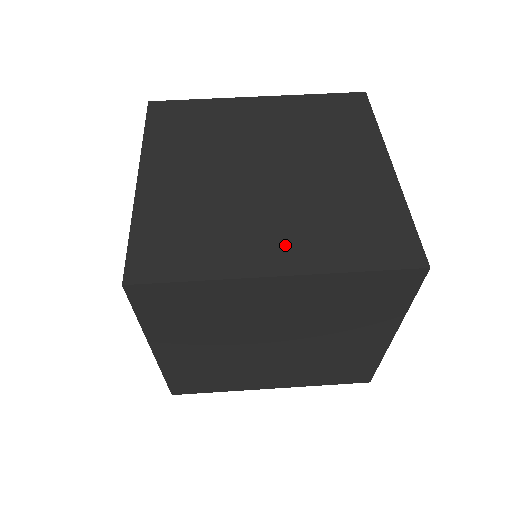
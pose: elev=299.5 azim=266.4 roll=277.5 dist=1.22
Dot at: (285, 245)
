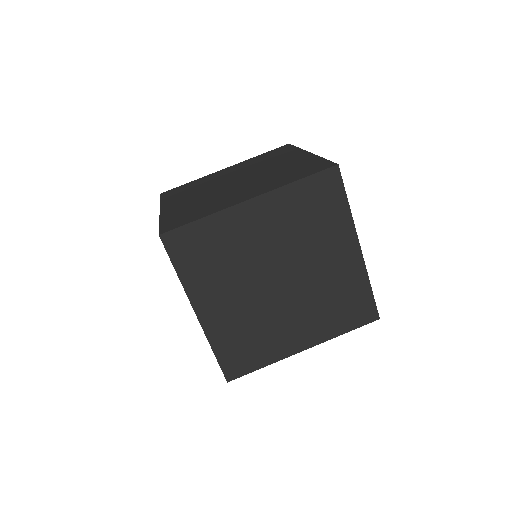
Dot at: (252, 191)
